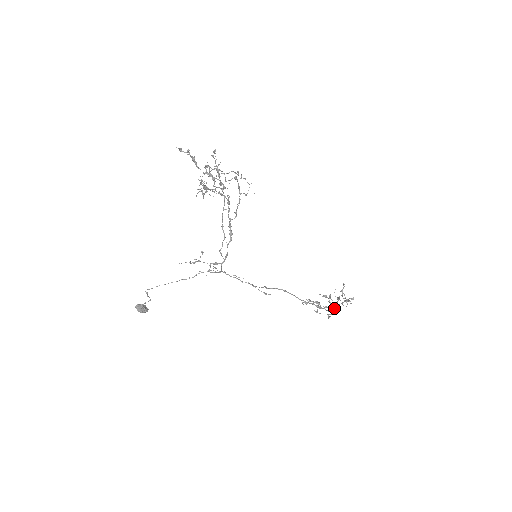
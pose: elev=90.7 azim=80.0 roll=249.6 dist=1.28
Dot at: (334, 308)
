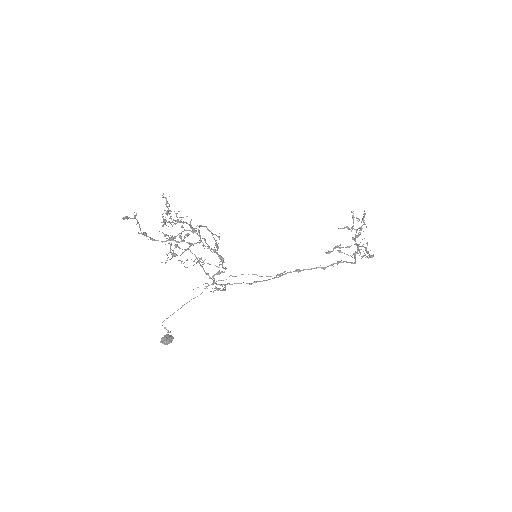
Dot at: (357, 246)
